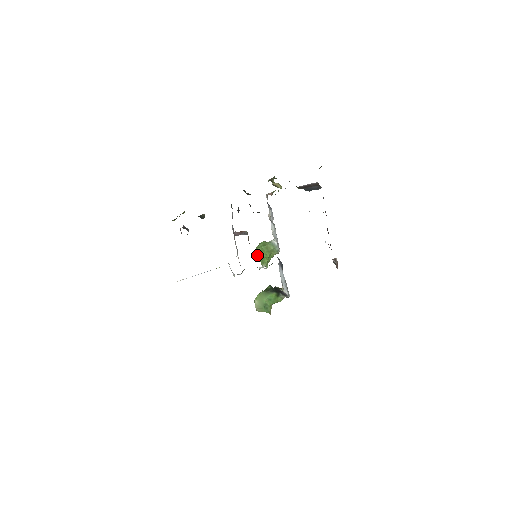
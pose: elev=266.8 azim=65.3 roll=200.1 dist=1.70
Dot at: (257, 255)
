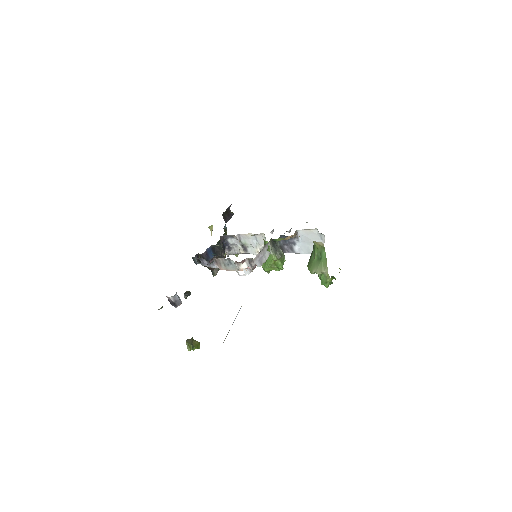
Dot at: (267, 267)
